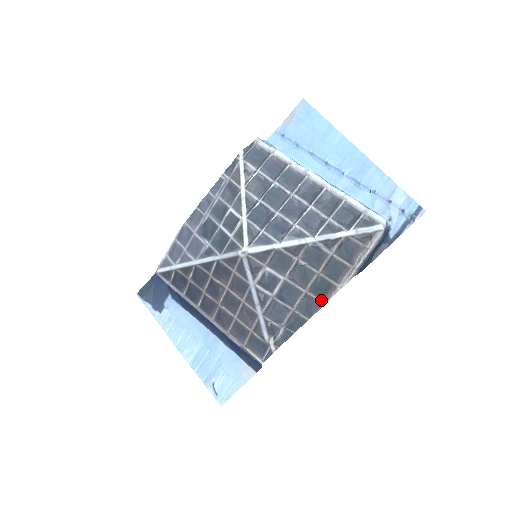
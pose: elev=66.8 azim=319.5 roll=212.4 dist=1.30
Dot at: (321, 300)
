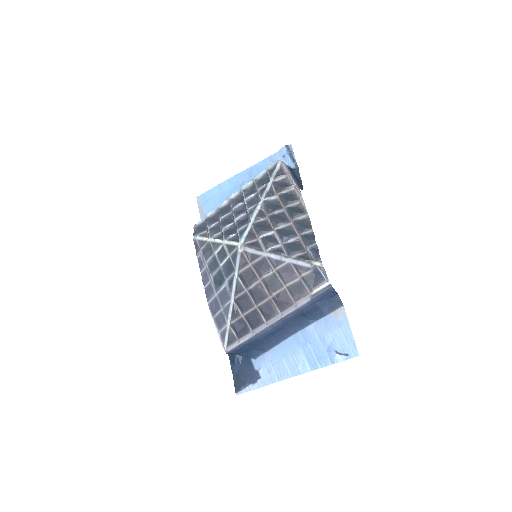
Dot at: (303, 216)
